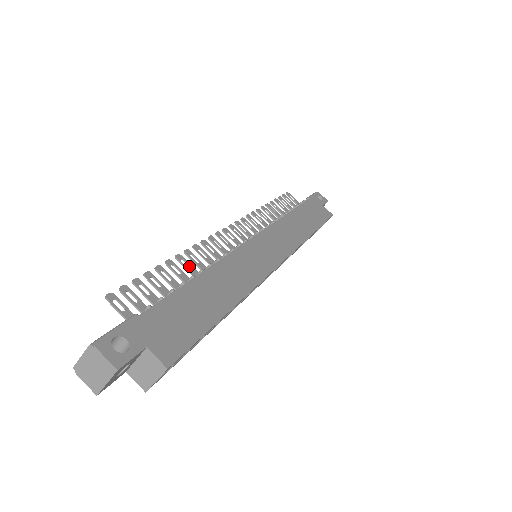
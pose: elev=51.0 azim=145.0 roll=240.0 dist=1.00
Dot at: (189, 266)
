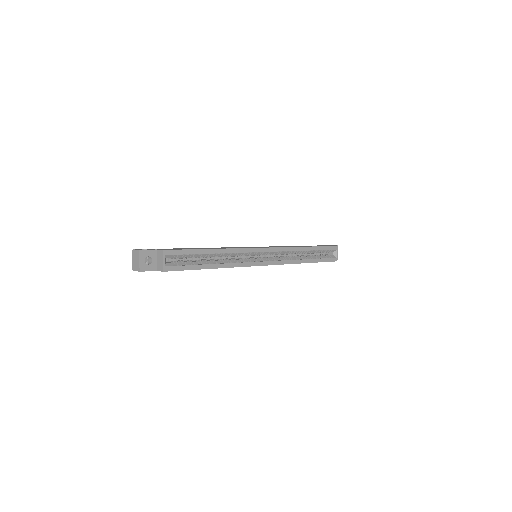
Dot at: occluded
